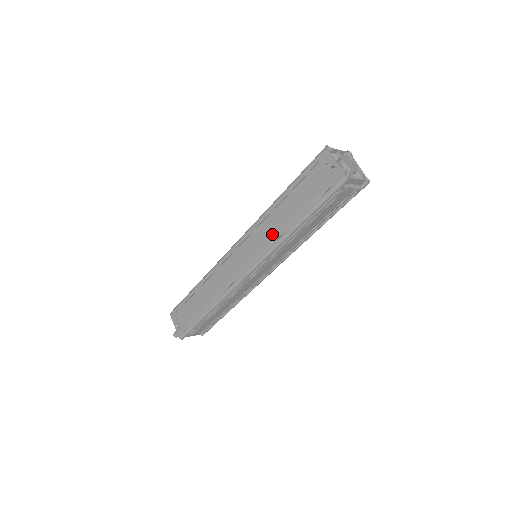
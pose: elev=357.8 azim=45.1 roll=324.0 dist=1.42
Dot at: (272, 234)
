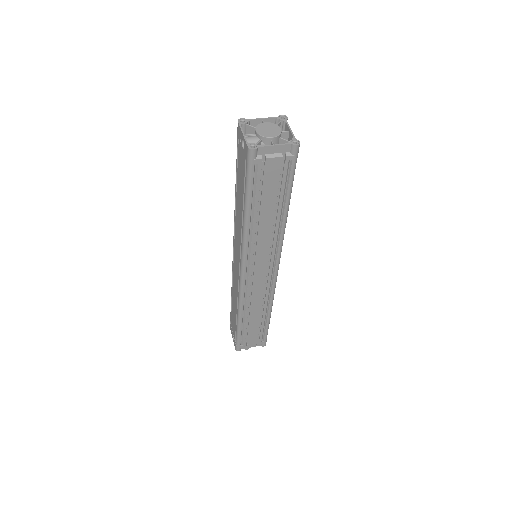
Dot at: (239, 230)
